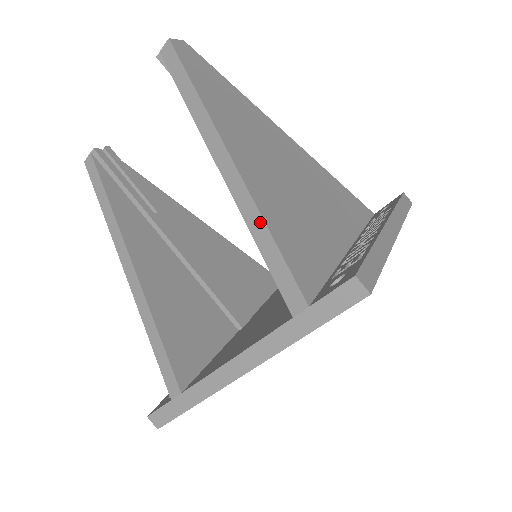
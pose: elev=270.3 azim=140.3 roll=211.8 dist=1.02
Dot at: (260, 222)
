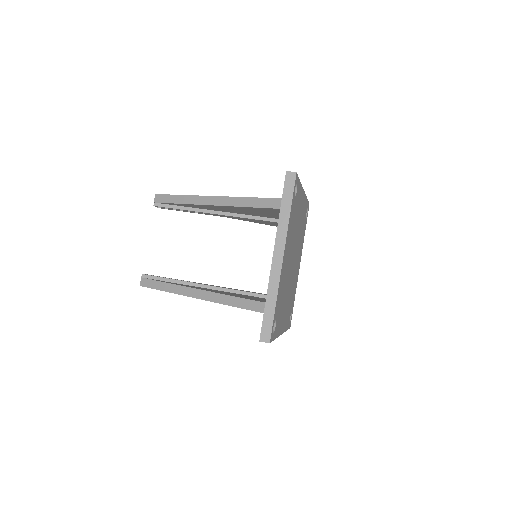
Dot at: (242, 199)
